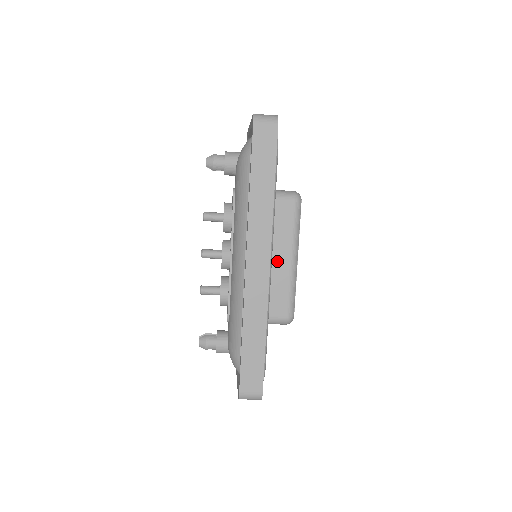
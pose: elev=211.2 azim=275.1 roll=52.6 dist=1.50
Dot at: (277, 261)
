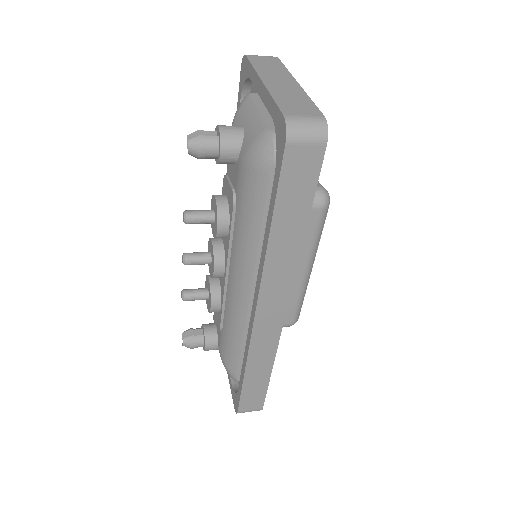
Dot at: occluded
